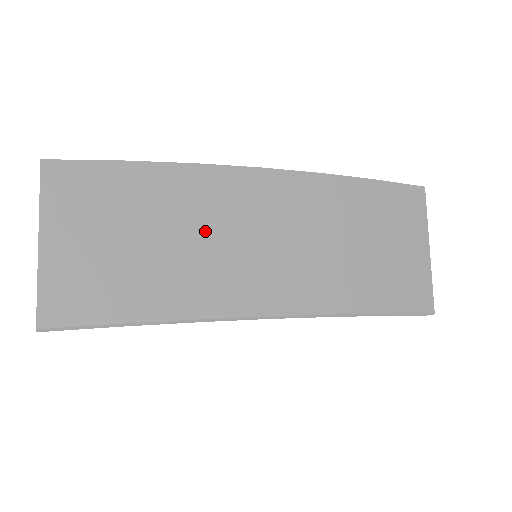
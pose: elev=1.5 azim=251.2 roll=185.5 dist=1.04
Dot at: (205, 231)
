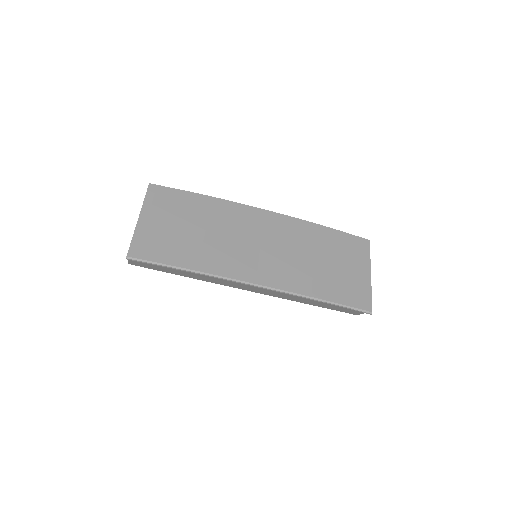
Dot at: (227, 232)
